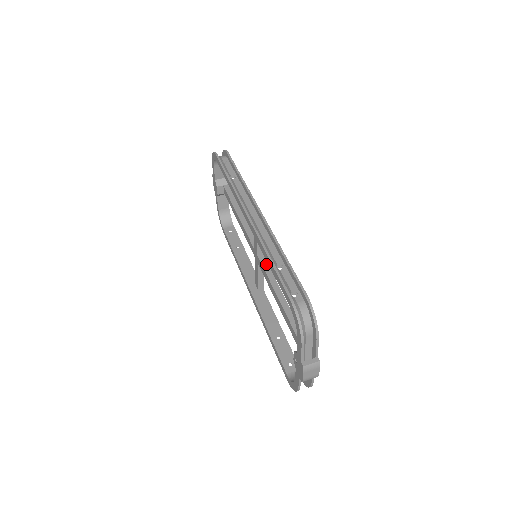
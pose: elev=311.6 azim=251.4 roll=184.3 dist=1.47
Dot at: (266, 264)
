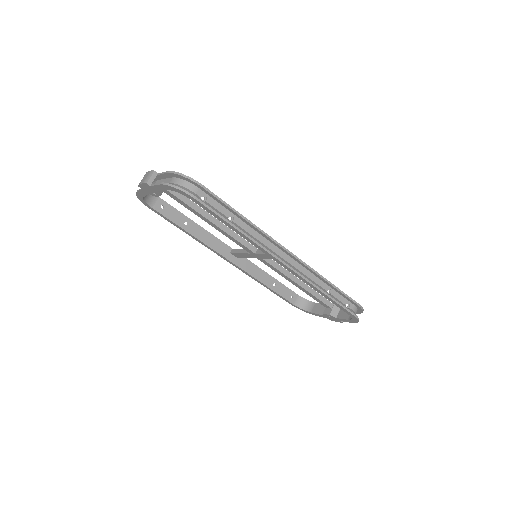
Dot at: (273, 262)
